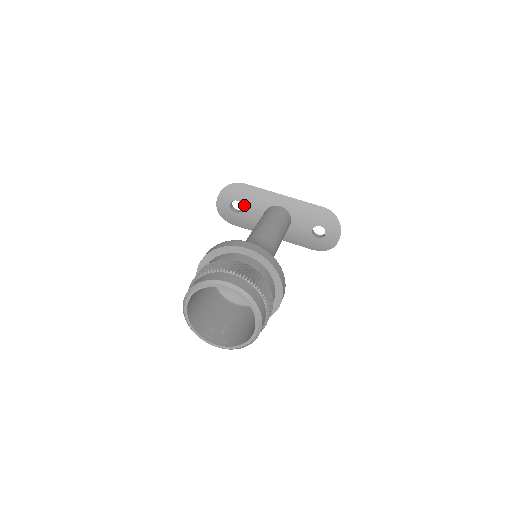
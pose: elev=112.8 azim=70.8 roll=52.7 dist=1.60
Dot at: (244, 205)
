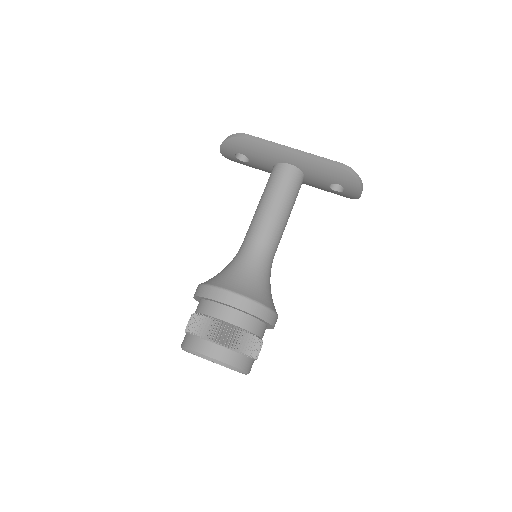
Dot at: (250, 158)
